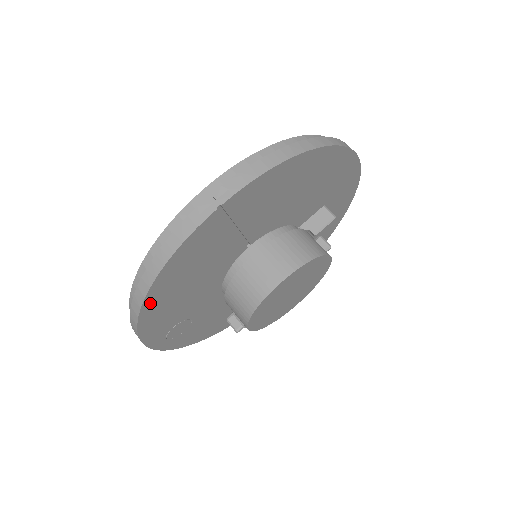
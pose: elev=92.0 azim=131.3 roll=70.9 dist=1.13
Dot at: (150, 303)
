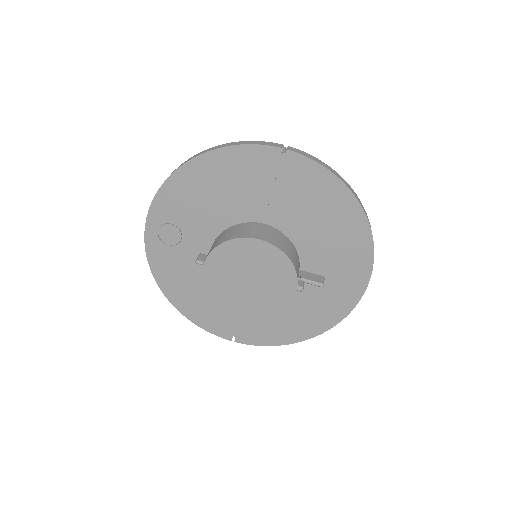
Dot at: (193, 167)
